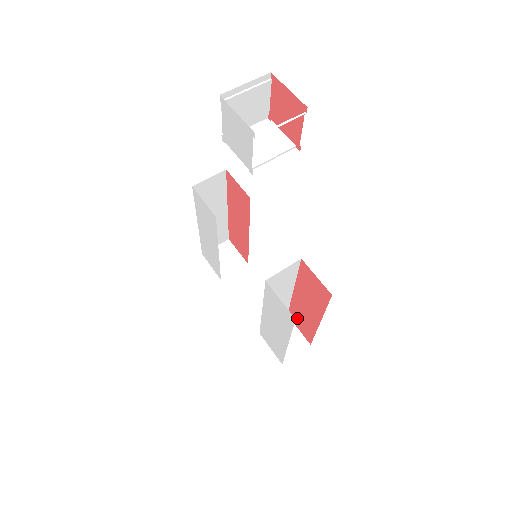
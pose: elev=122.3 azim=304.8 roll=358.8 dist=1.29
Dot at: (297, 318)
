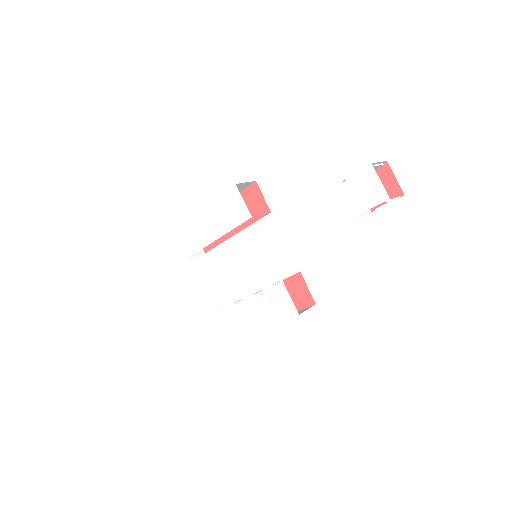
Dot at: occluded
